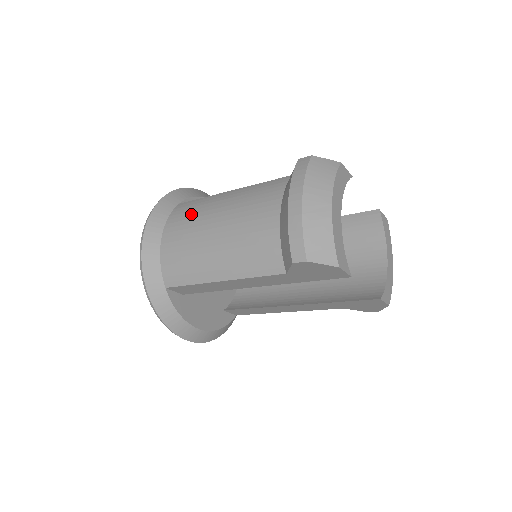
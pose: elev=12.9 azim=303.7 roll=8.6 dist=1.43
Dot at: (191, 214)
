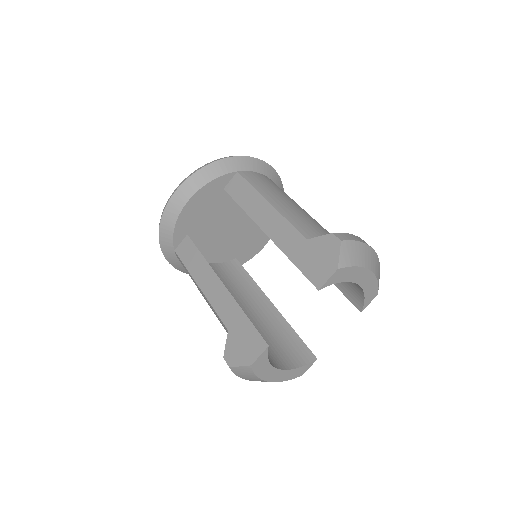
Dot at: occluded
